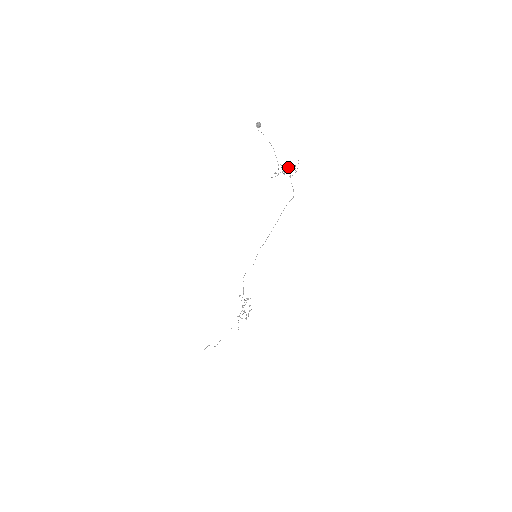
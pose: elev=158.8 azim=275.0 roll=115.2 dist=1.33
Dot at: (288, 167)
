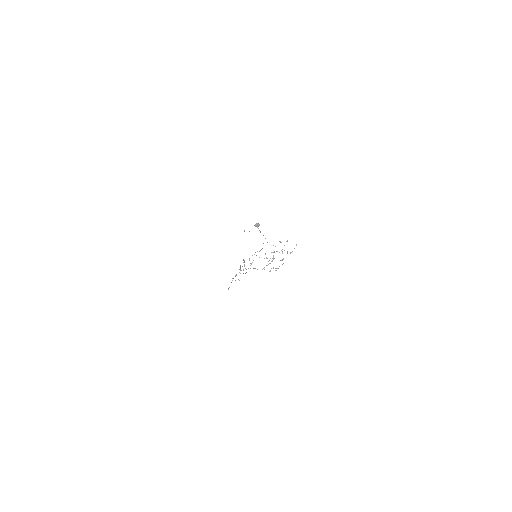
Dot at: occluded
